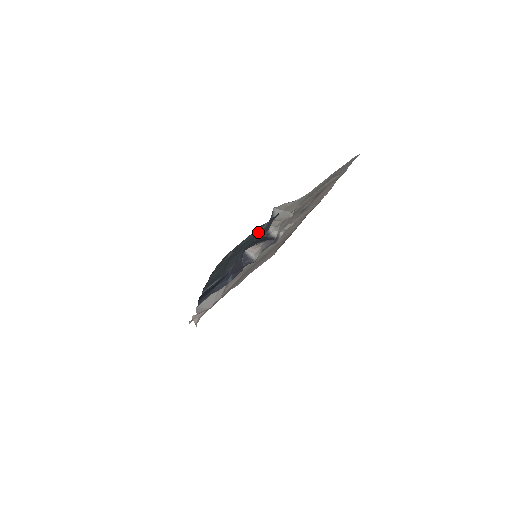
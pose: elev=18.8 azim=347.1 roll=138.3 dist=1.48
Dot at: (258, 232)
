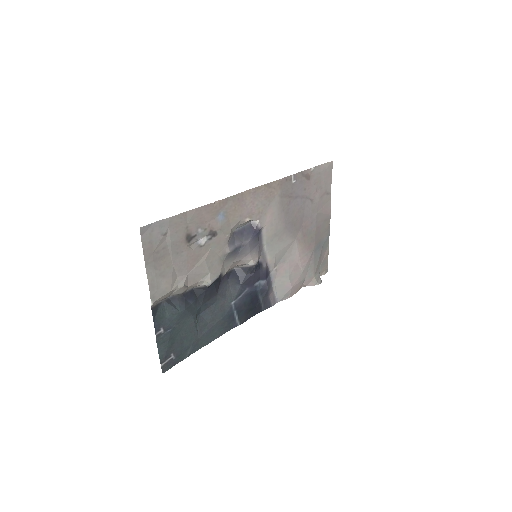
Dot at: (167, 333)
